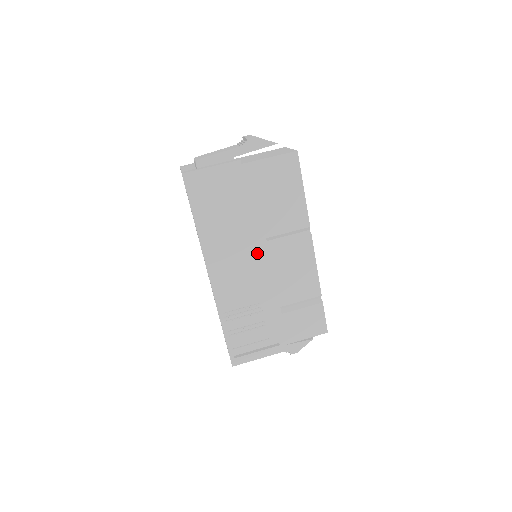
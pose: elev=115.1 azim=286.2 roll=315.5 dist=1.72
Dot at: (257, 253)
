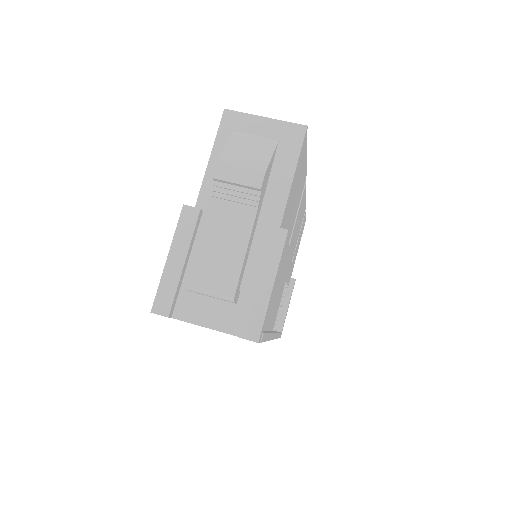
Dot at: (285, 263)
